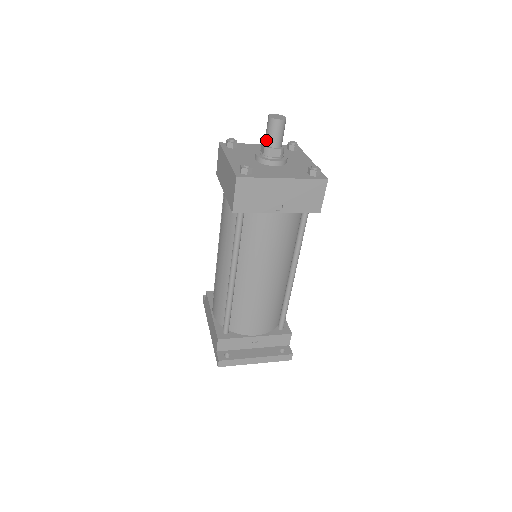
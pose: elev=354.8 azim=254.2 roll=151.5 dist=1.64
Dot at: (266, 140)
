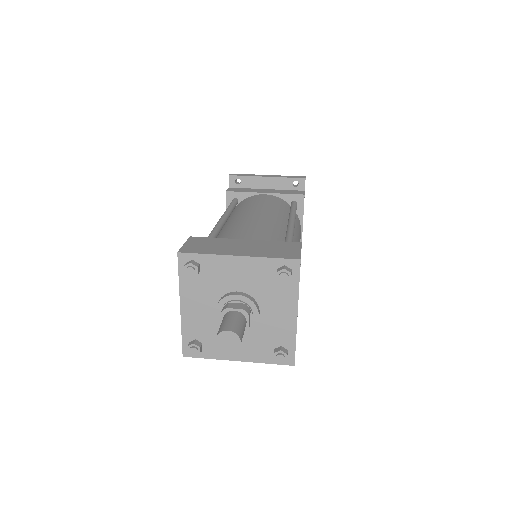
Dot at: occluded
